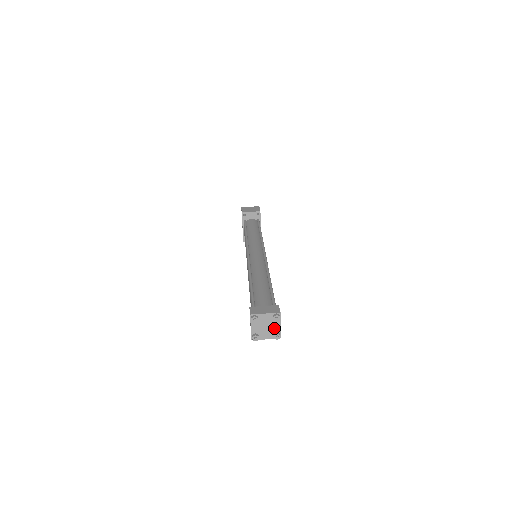
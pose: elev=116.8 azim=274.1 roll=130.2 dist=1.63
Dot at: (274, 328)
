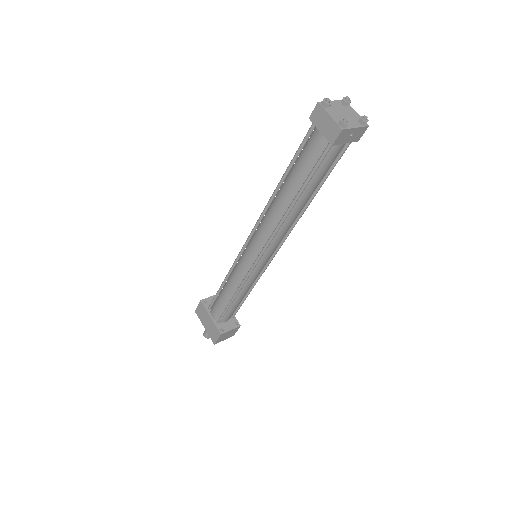
Dot at: (353, 116)
